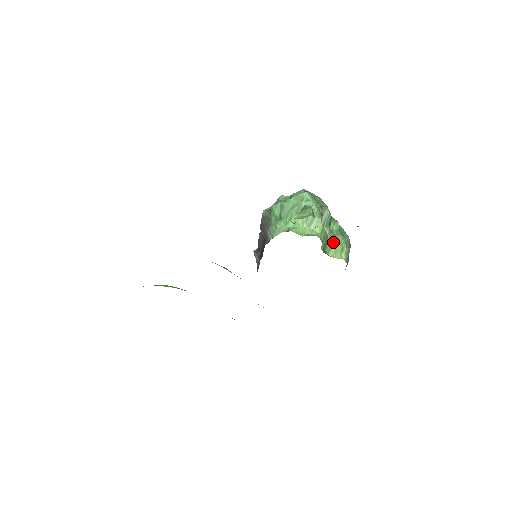
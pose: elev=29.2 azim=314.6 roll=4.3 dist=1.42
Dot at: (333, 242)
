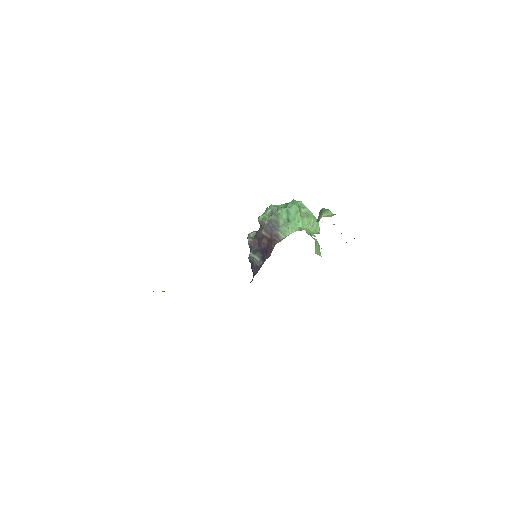
Dot at: (316, 243)
